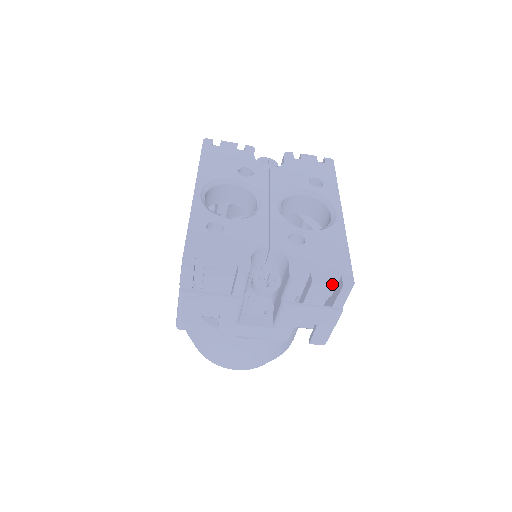
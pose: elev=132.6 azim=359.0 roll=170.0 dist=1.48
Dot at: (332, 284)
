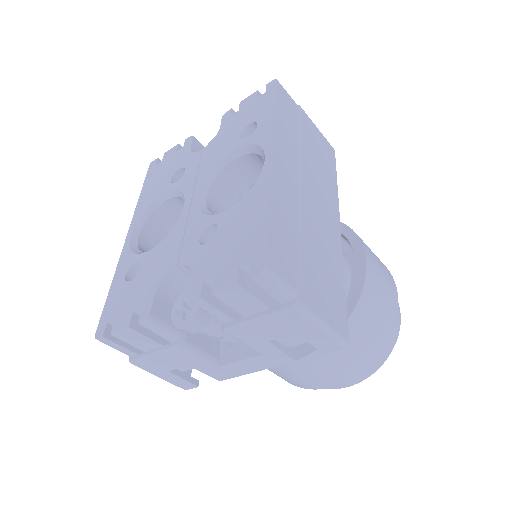
Dot at: (235, 283)
